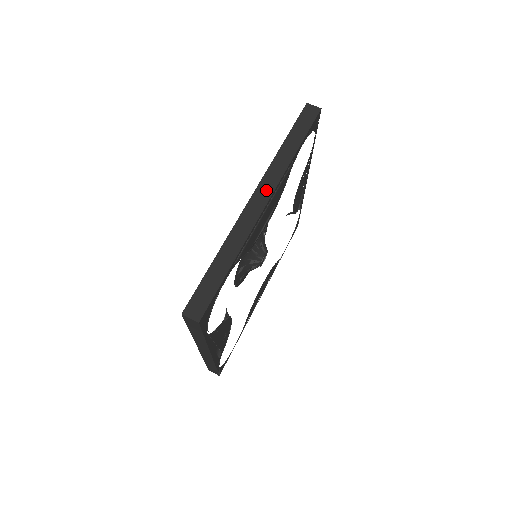
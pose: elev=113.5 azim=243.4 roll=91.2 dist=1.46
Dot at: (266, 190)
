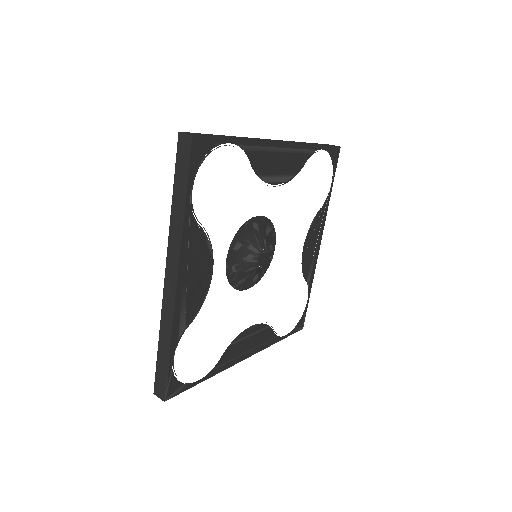
Dot at: (284, 141)
